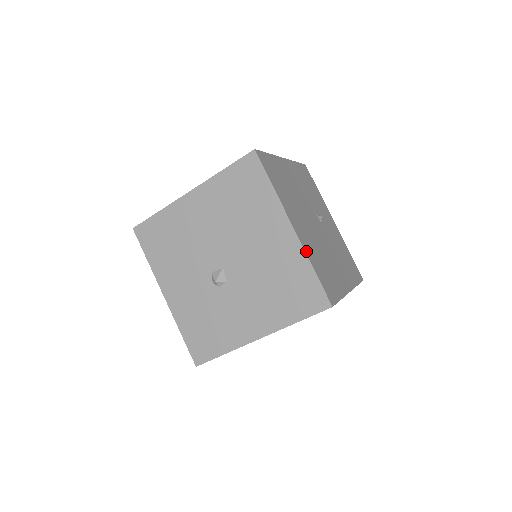
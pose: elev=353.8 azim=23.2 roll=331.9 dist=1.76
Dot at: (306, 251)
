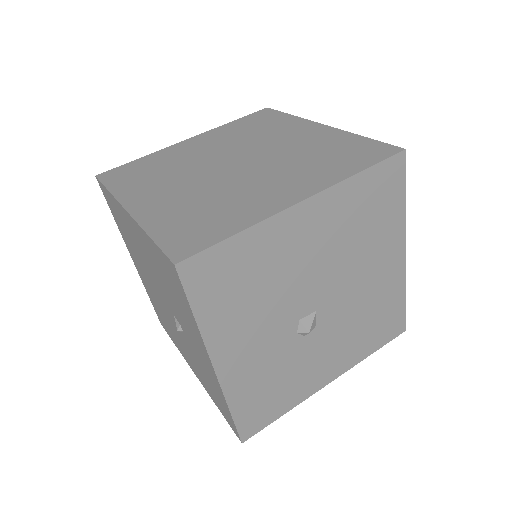
Dot at: (403, 277)
